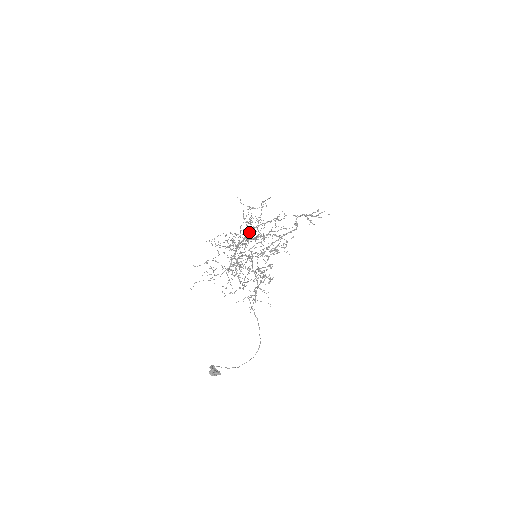
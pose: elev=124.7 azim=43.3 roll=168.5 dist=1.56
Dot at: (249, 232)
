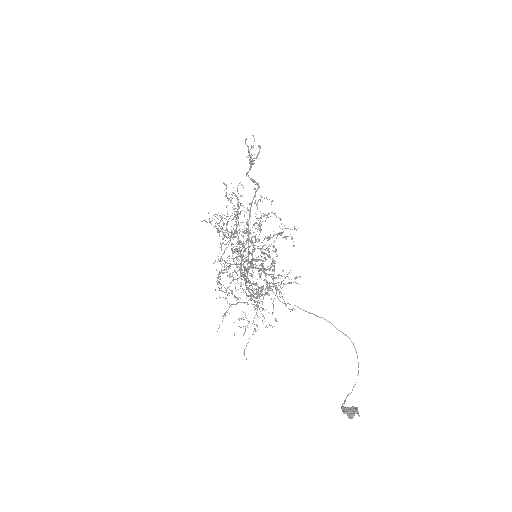
Dot at: (238, 243)
